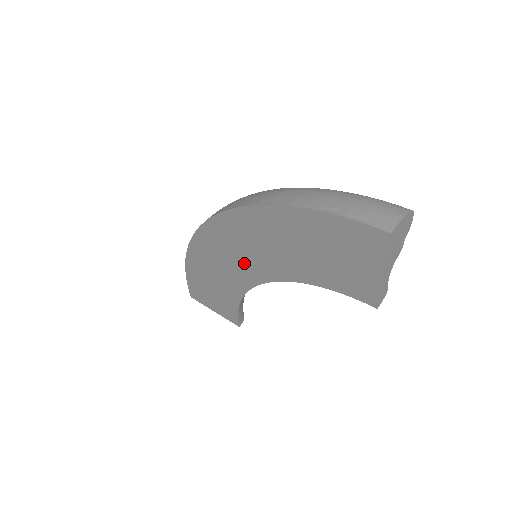
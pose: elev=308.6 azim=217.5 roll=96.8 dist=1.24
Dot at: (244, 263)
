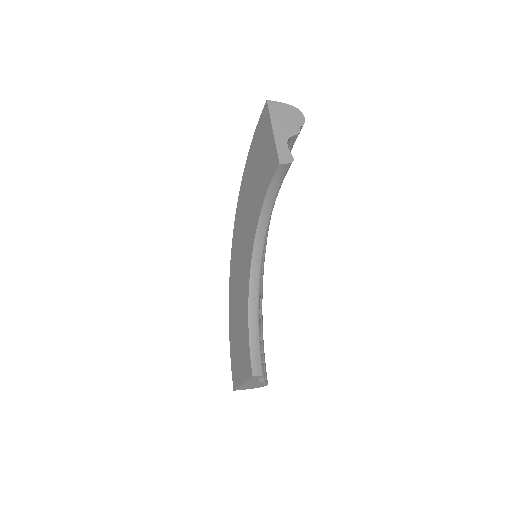
Dot at: (244, 257)
